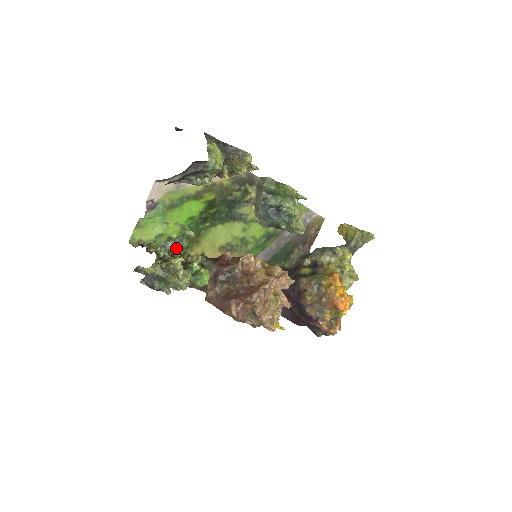
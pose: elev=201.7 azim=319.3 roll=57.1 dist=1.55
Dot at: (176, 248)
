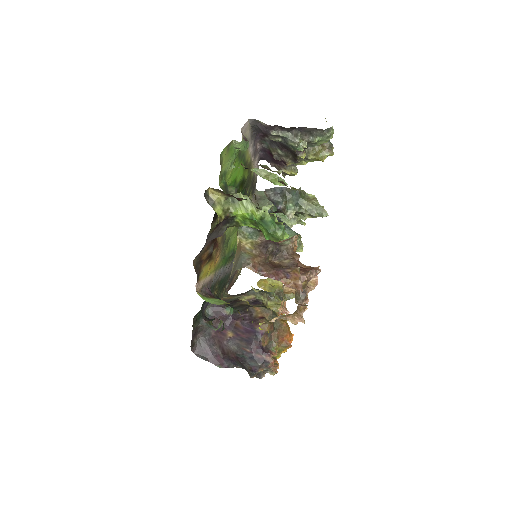
Dot at: occluded
